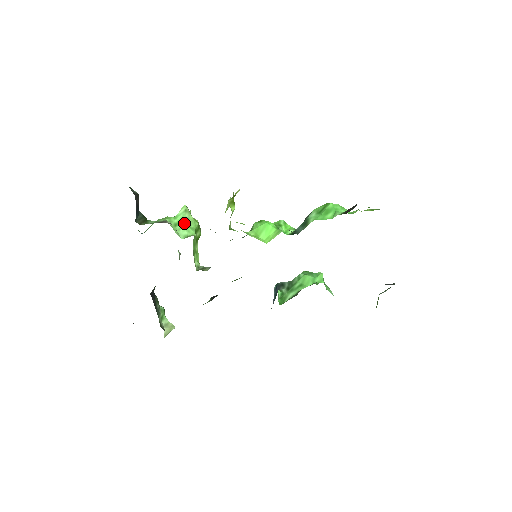
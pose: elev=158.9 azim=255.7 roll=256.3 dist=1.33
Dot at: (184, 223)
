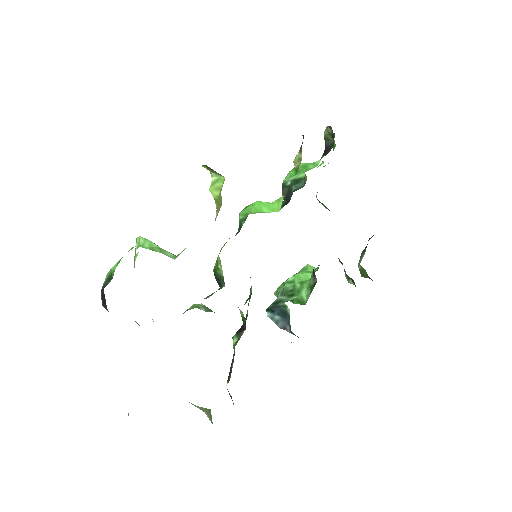
Dot at: (159, 247)
